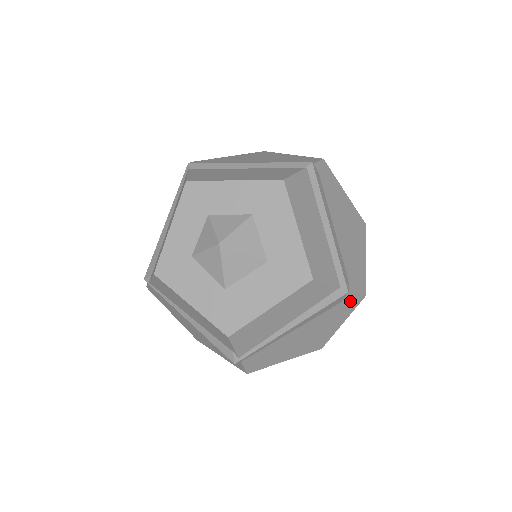
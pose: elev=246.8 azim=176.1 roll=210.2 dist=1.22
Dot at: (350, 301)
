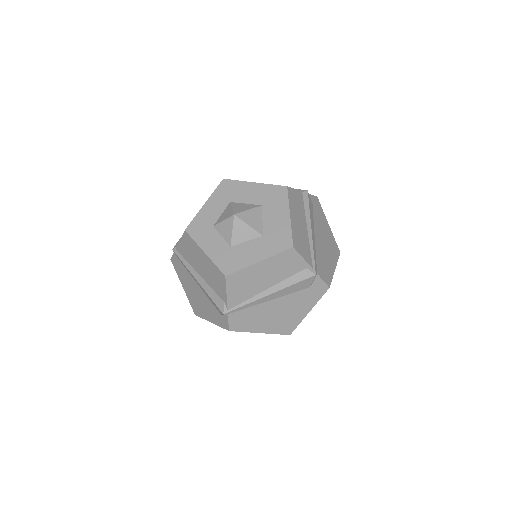
Dot at: (315, 203)
